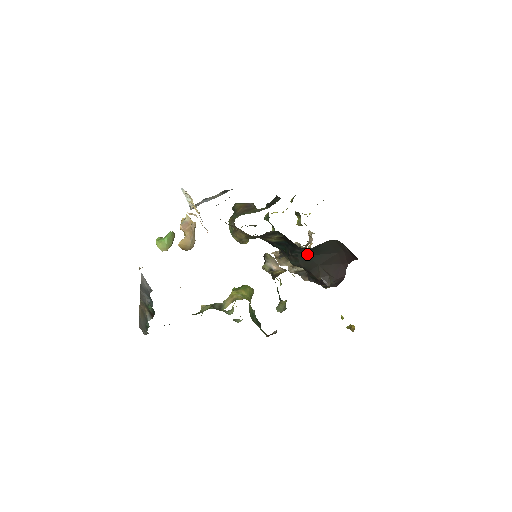
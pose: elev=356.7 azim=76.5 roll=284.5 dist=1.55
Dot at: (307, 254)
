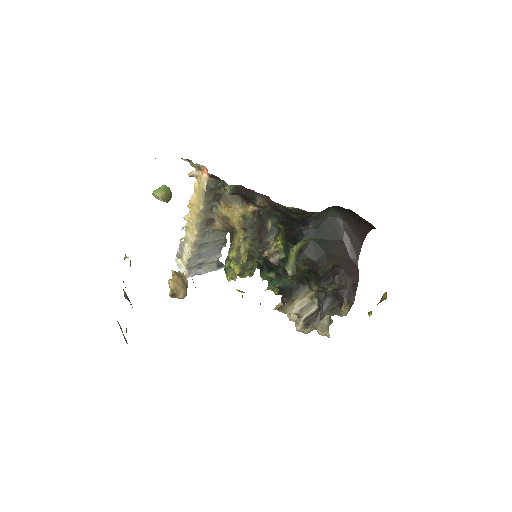
Dot at: (310, 237)
